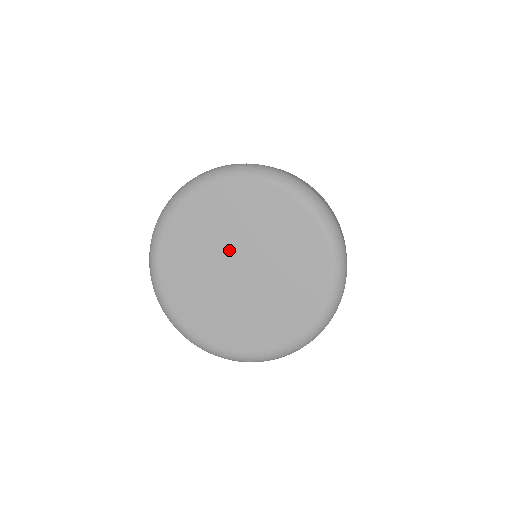
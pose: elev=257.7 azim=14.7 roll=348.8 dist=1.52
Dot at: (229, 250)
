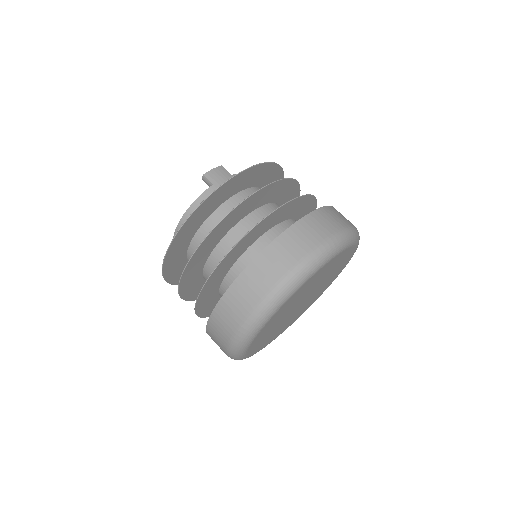
Dot at: (297, 304)
